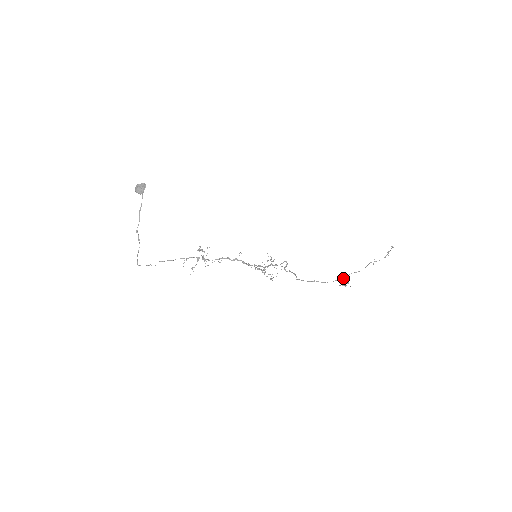
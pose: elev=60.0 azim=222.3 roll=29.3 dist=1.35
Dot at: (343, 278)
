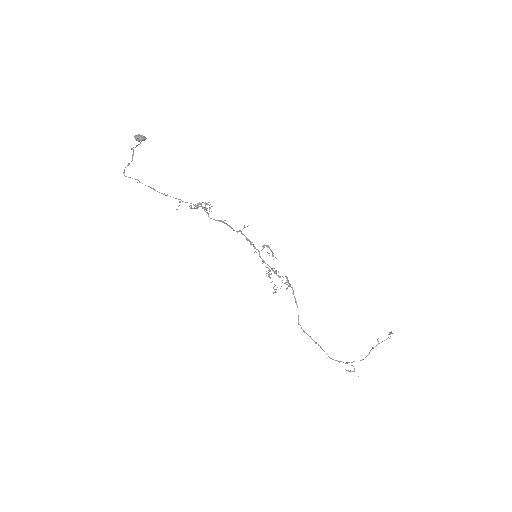
Dot at: (346, 363)
